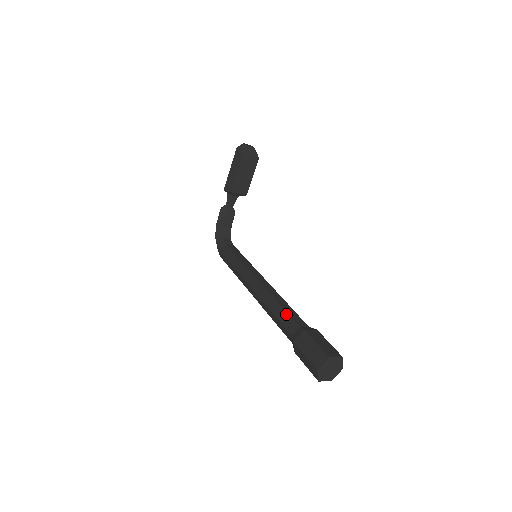
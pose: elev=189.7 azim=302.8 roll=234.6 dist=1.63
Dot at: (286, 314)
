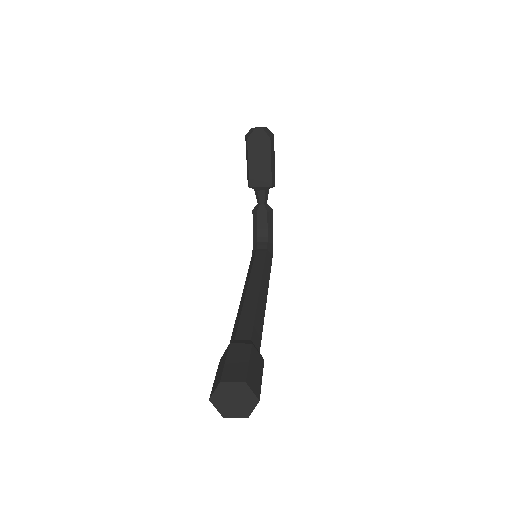
Dot at: (237, 324)
